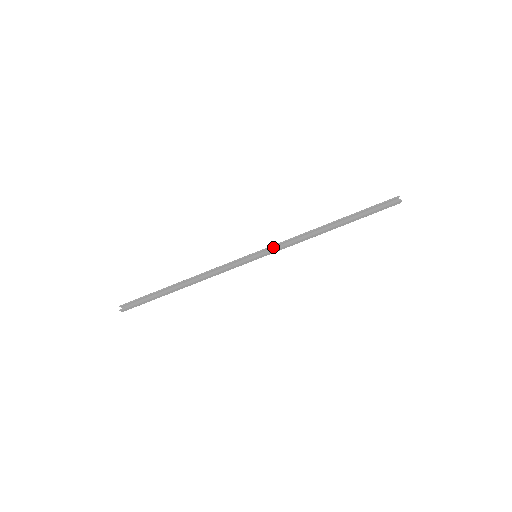
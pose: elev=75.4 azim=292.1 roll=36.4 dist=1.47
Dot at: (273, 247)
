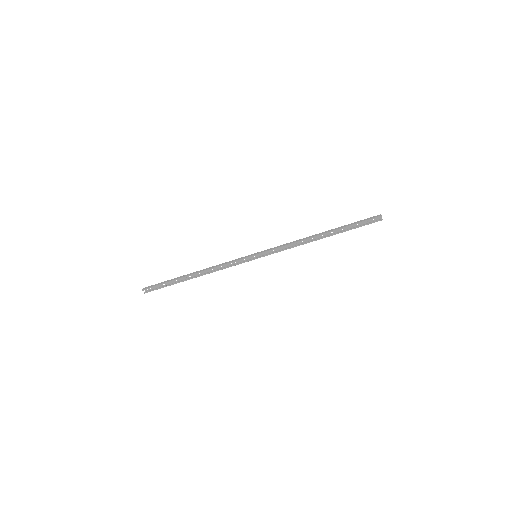
Dot at: (270, 248)
